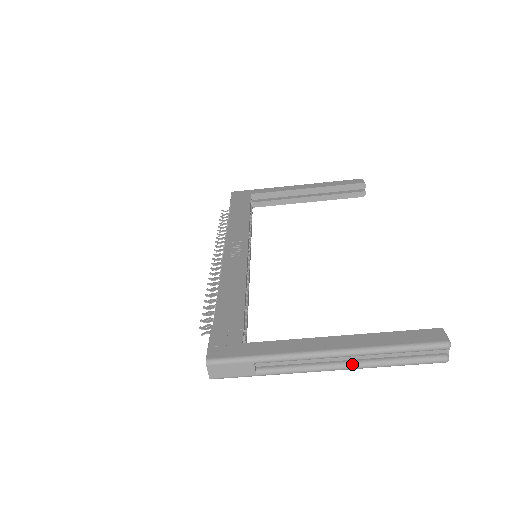
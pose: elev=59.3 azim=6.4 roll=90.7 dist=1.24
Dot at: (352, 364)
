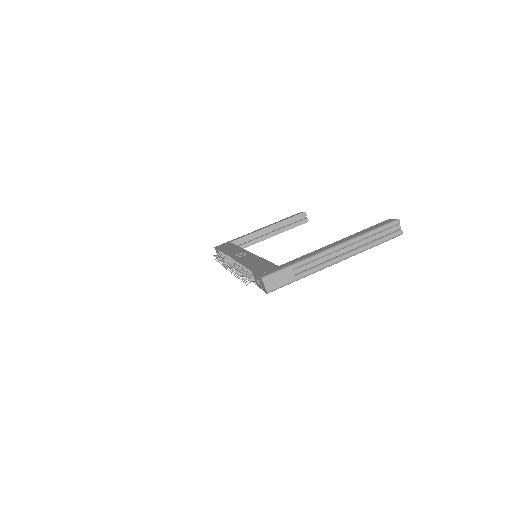
Dot at: (350, 252)
